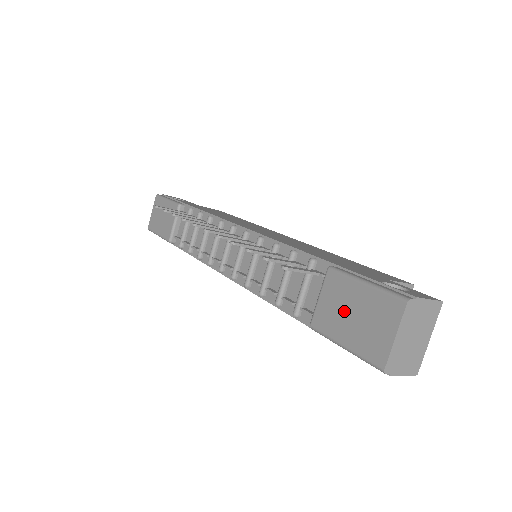
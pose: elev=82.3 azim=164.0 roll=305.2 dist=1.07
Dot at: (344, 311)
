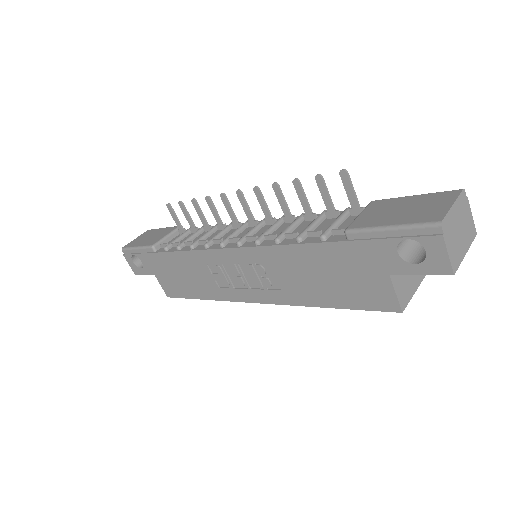
Dot at: (391, 211)
